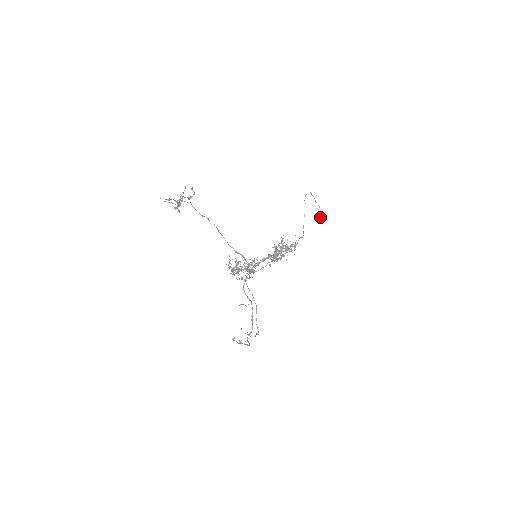
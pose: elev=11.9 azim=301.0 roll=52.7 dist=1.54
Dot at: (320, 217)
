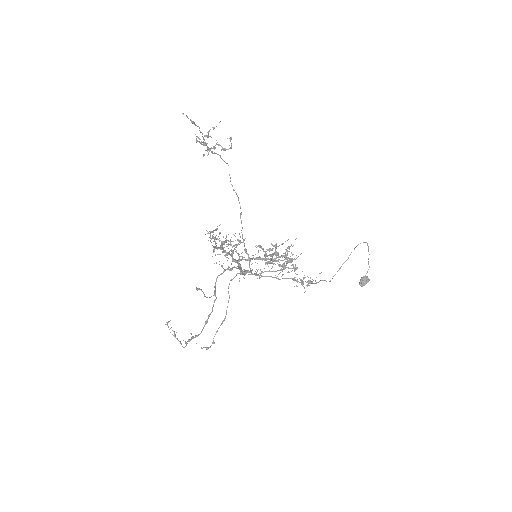
Dot at: (363, 278)
